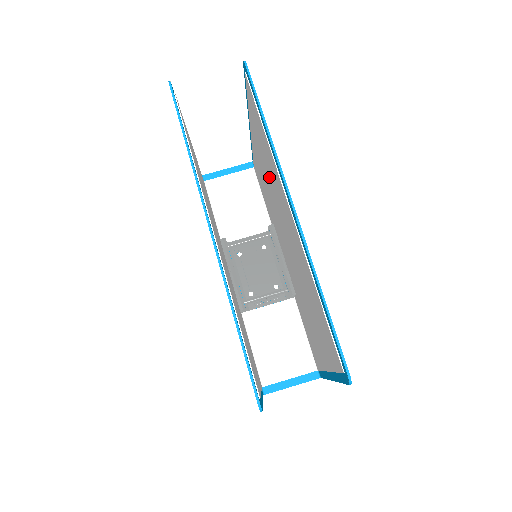
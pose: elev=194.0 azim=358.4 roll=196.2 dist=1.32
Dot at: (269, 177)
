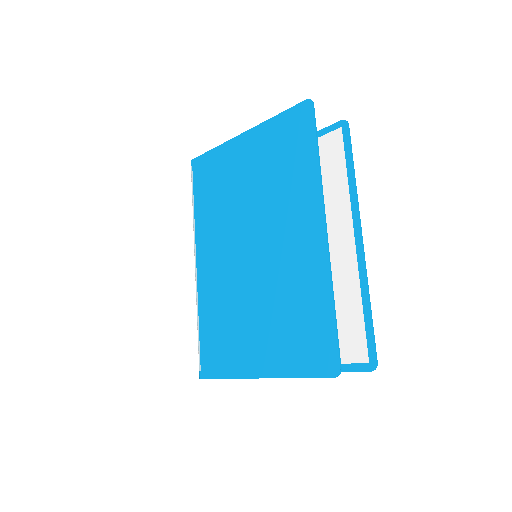
Dot at: occluded
